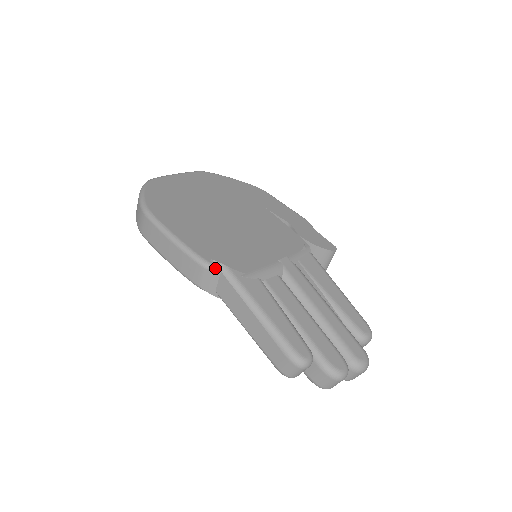
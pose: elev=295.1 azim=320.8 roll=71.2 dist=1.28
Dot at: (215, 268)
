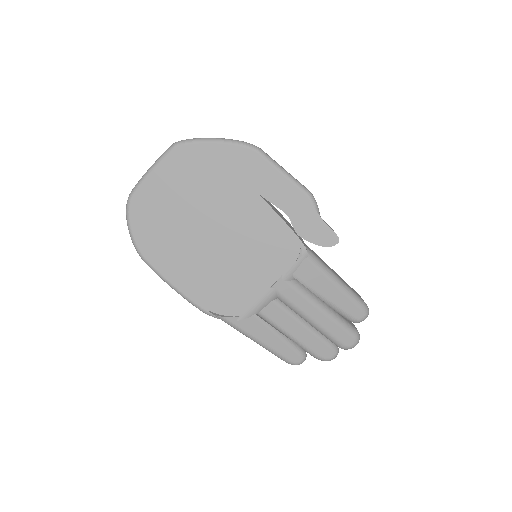
Dot at: (215, 317)
